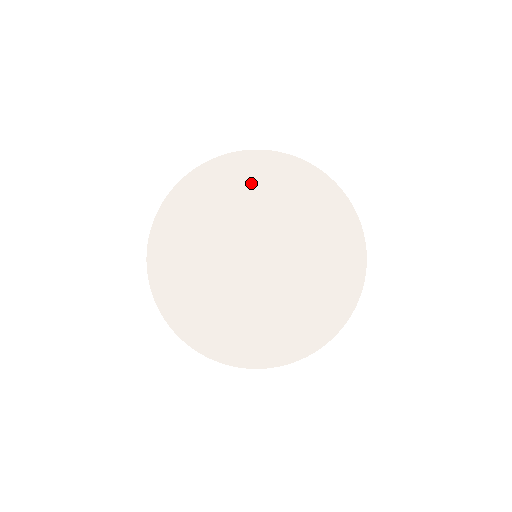
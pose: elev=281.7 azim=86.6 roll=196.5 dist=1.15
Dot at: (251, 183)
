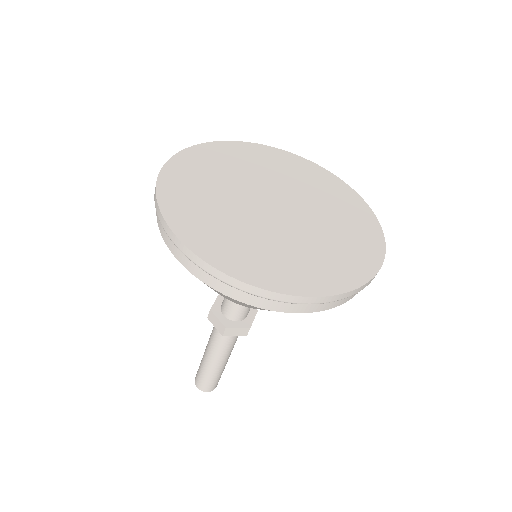
Dot at: (294, 169)
